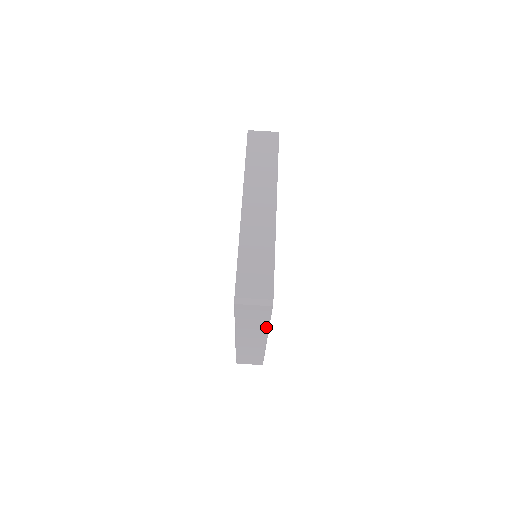
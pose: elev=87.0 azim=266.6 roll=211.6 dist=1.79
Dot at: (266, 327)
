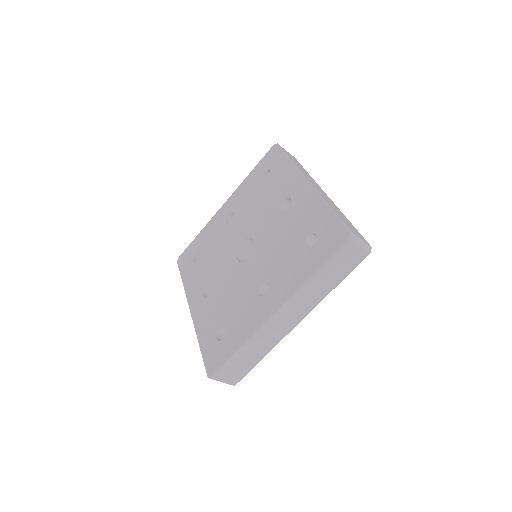
Dot at: occluded
